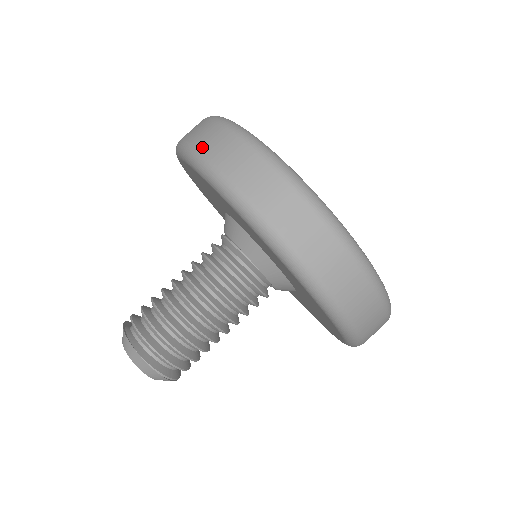
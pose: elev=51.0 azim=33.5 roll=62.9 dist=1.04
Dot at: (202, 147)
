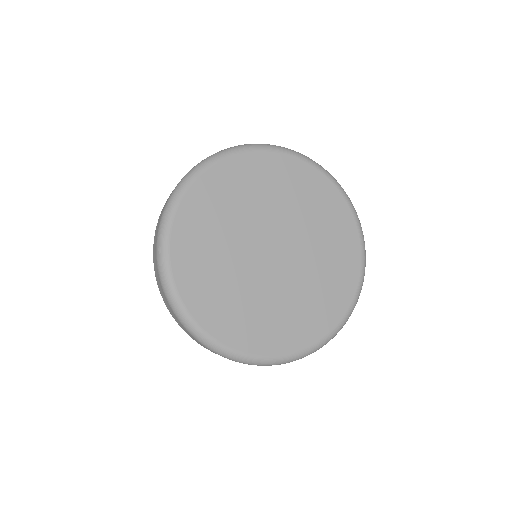
Dot at: (156, 279)
